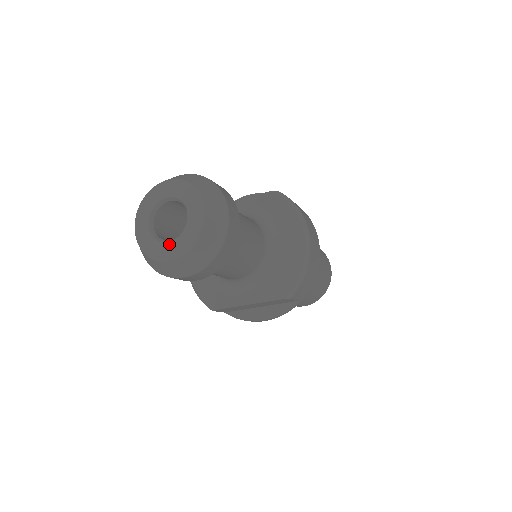
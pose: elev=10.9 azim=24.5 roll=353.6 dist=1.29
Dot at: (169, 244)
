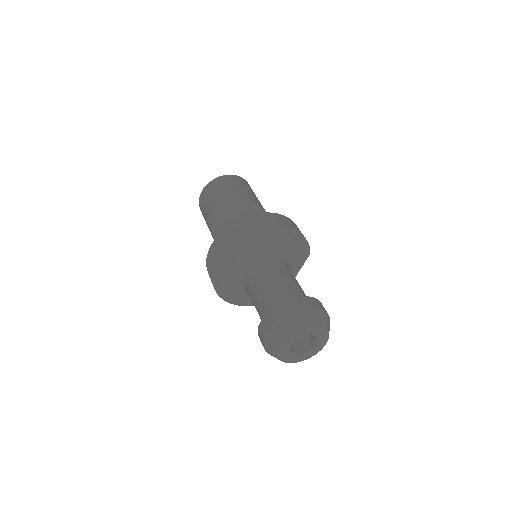
Dot at: (317, 346)
